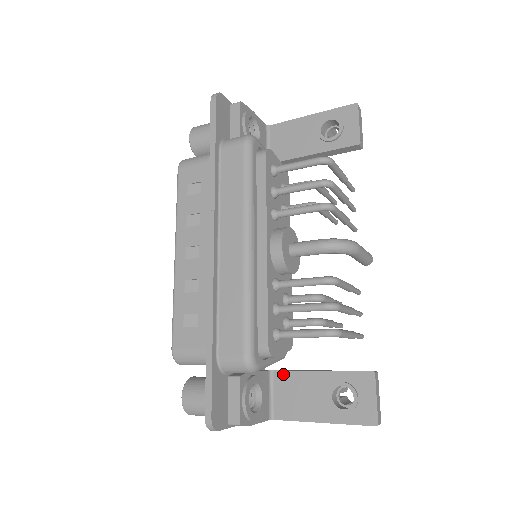
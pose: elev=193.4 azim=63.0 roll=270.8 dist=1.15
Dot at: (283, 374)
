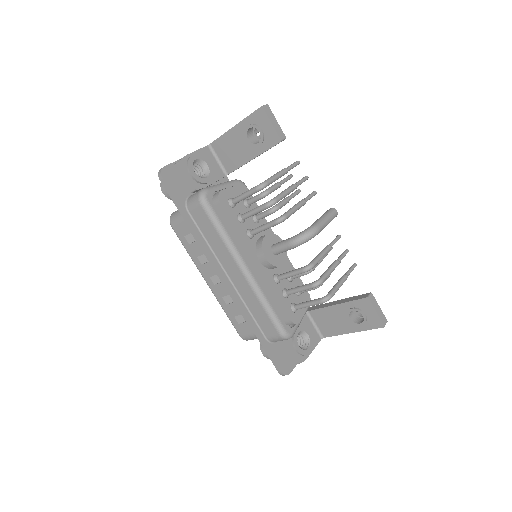
Dot at: (315, 312)
